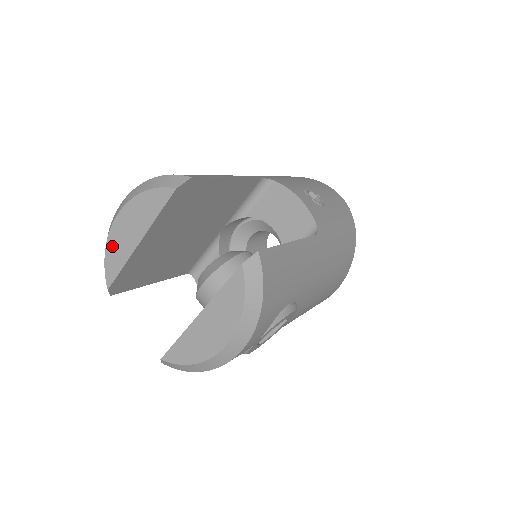
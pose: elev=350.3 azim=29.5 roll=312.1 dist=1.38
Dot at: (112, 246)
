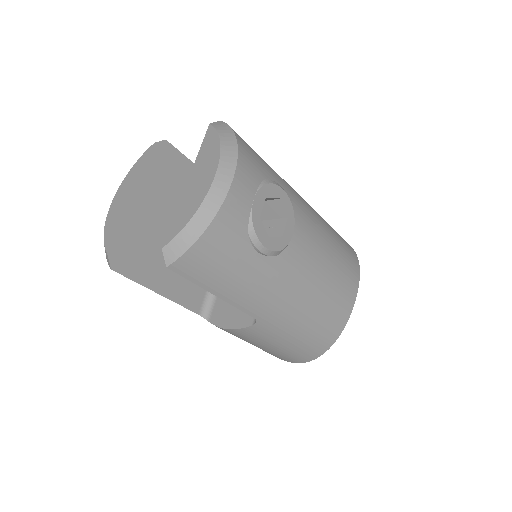
Dot at: (110, 220)
